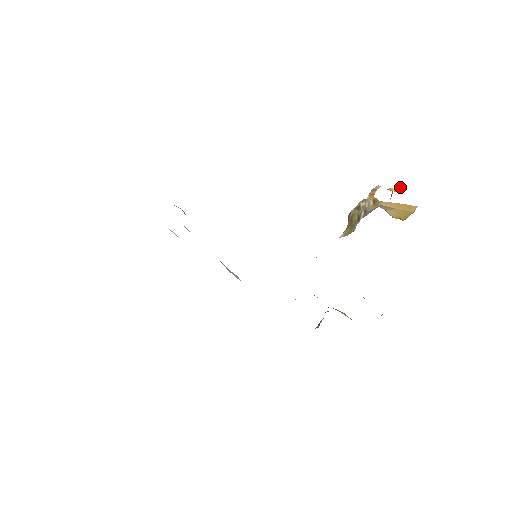
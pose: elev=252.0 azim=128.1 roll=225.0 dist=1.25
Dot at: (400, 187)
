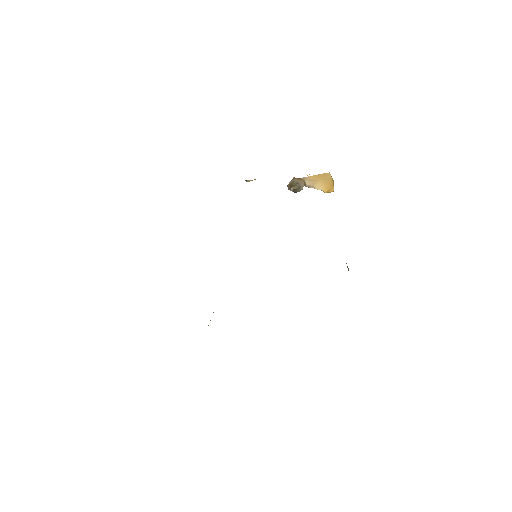
Dot at: occluded
